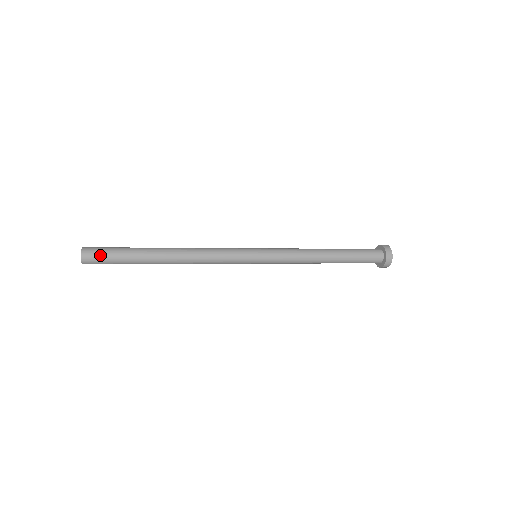
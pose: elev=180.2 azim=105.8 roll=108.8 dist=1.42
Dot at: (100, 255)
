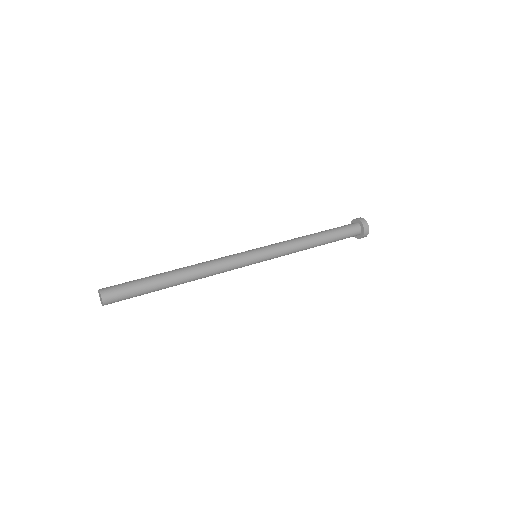
Dot at: (119, 294)
